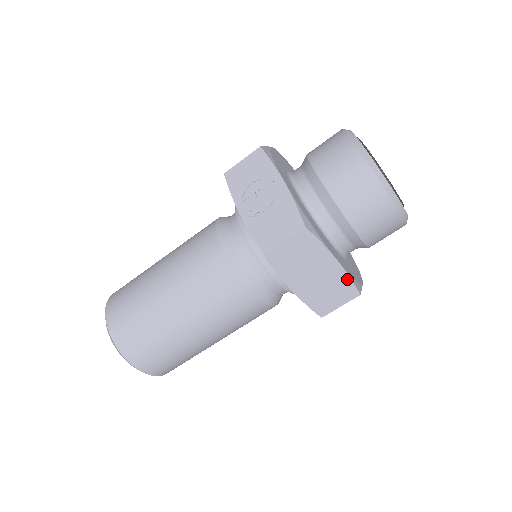
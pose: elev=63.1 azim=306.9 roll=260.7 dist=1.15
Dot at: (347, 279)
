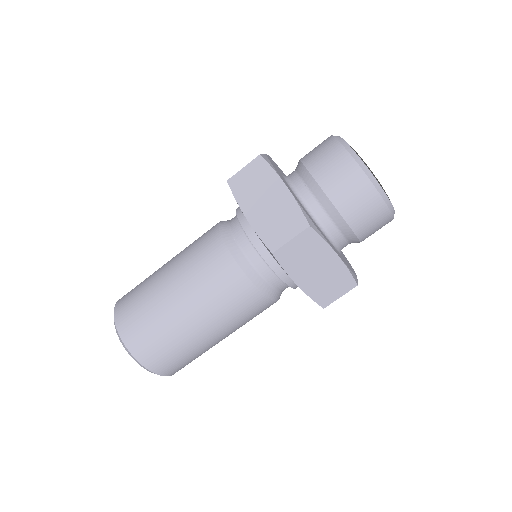
Dot at: (296, 206)
